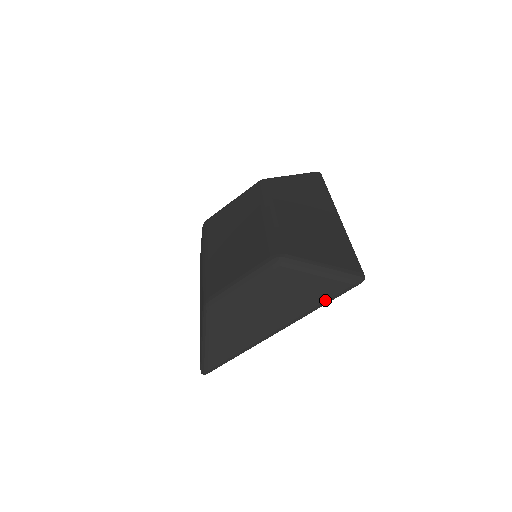
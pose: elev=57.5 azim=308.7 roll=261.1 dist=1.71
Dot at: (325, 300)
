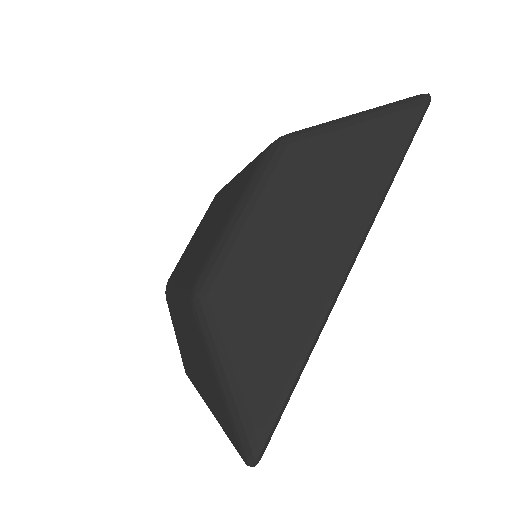
Dot at: (394, 154)
